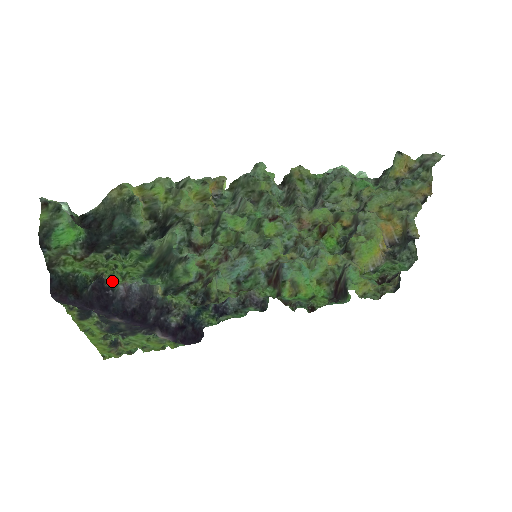
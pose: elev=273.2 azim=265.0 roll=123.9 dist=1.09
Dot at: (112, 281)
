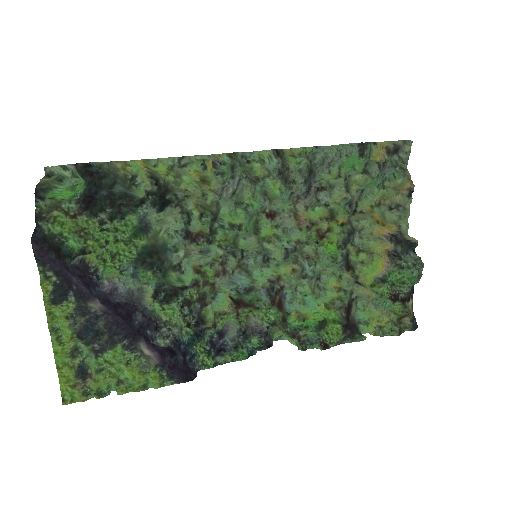
Dot at: (99, 265)
